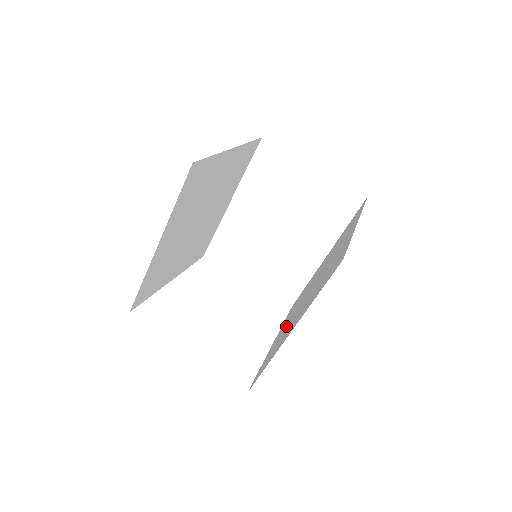
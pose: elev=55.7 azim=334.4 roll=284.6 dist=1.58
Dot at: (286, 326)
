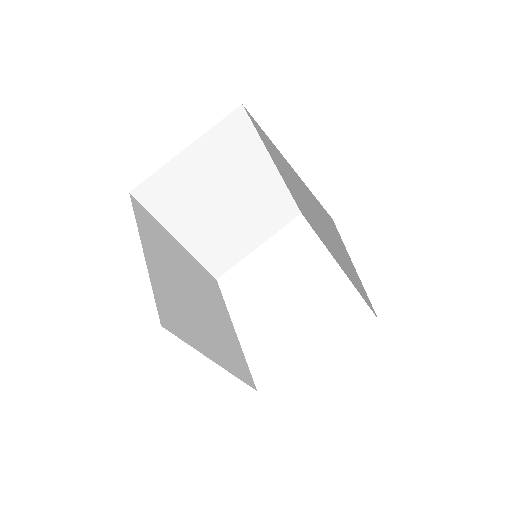
Dot at: occluded
